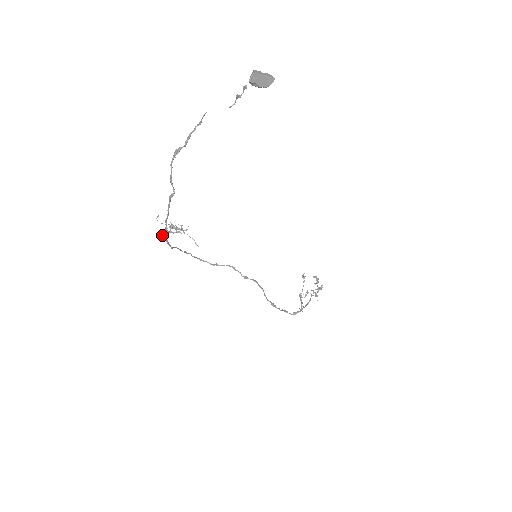
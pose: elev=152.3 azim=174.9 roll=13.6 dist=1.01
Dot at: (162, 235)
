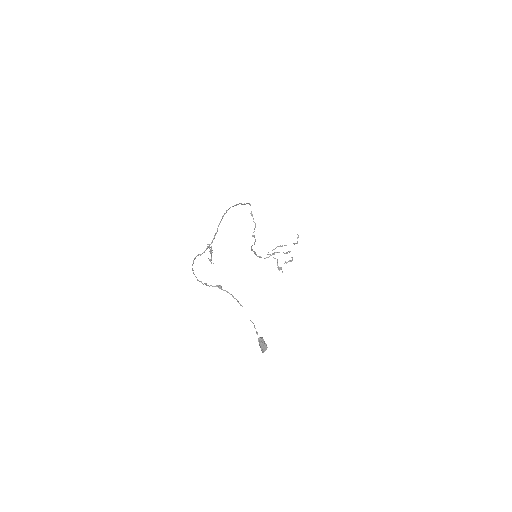
Dot at: (193, 260)
